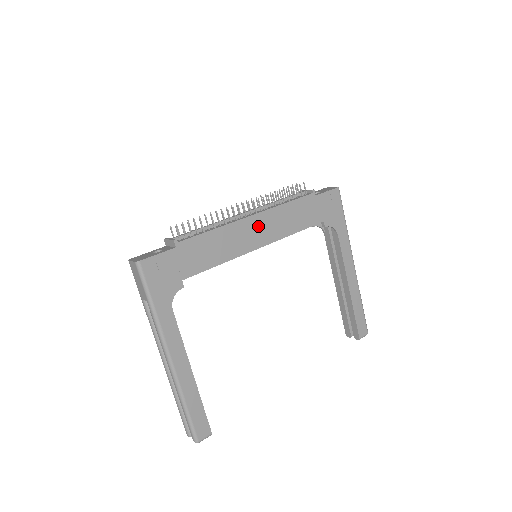
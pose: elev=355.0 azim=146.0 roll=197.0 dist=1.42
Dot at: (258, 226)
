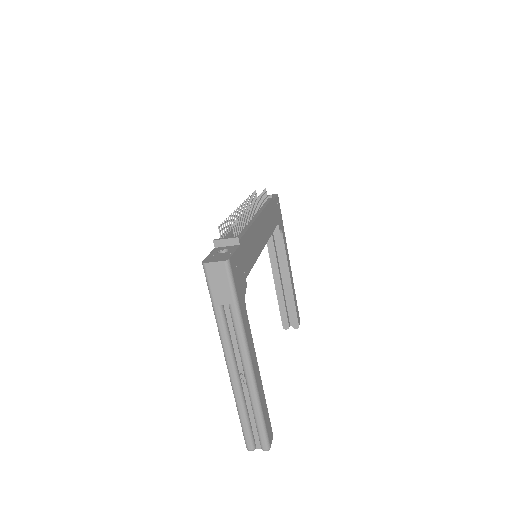
Dot at: (262, 226)
